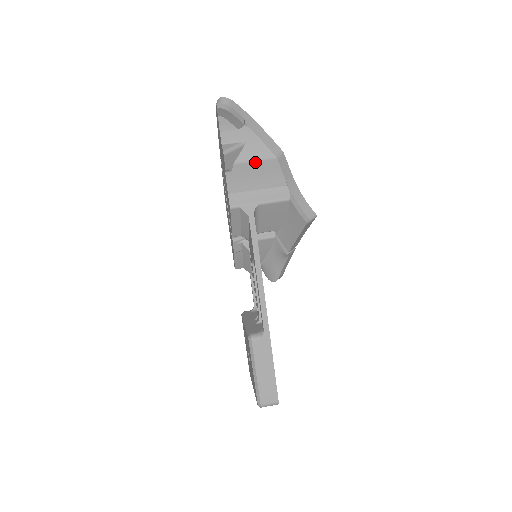
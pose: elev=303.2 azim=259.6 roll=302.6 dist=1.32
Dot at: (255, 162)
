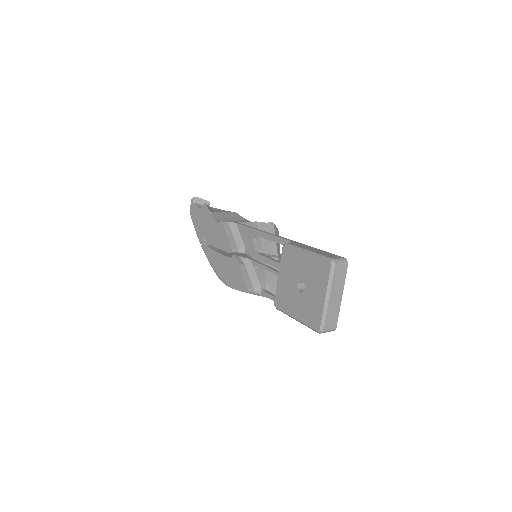
Dot at: (224, 213)
